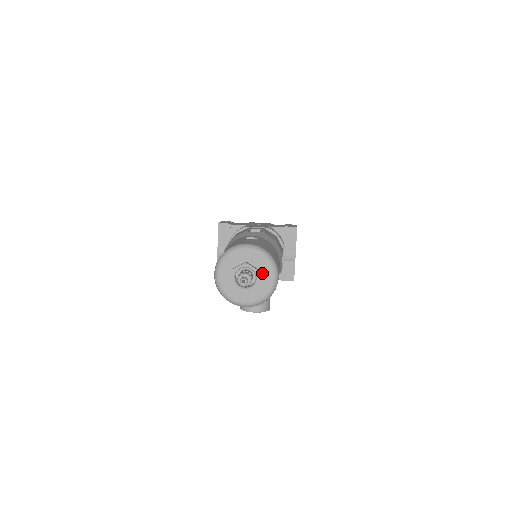
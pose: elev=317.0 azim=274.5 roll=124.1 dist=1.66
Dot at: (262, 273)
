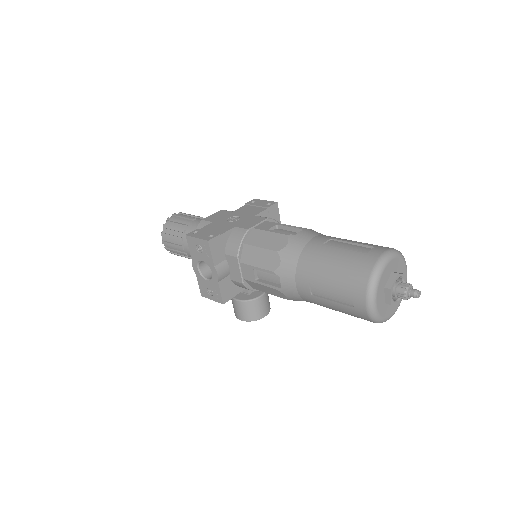
Dot at: occluded
